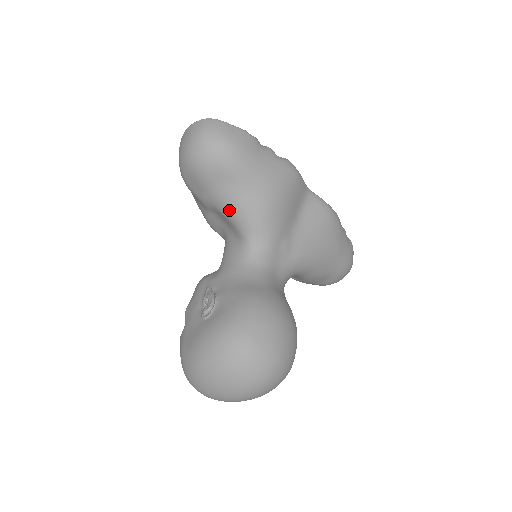
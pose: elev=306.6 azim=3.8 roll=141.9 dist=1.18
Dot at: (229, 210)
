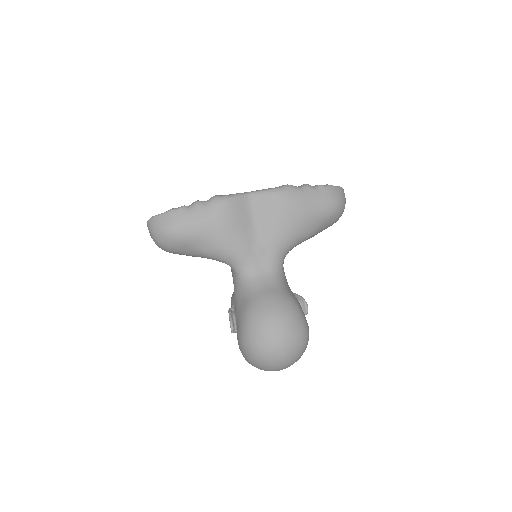
Dot at: occluded
